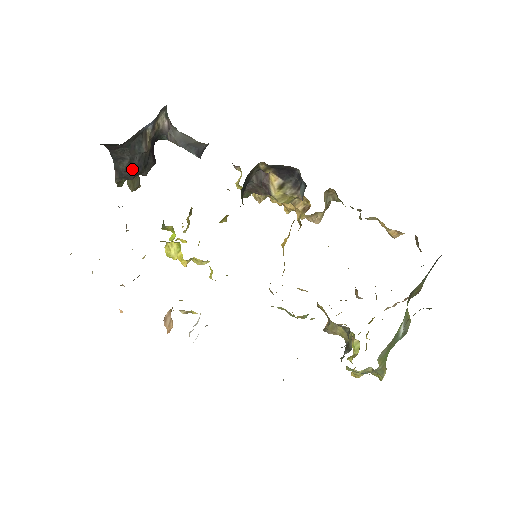
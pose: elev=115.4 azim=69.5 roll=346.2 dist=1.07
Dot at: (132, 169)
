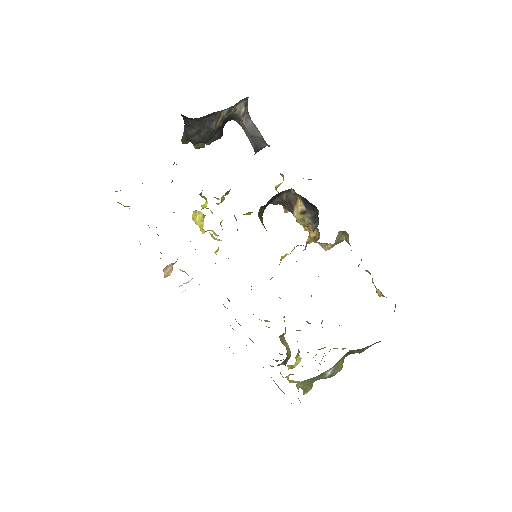
Dot at: (197, 137)
